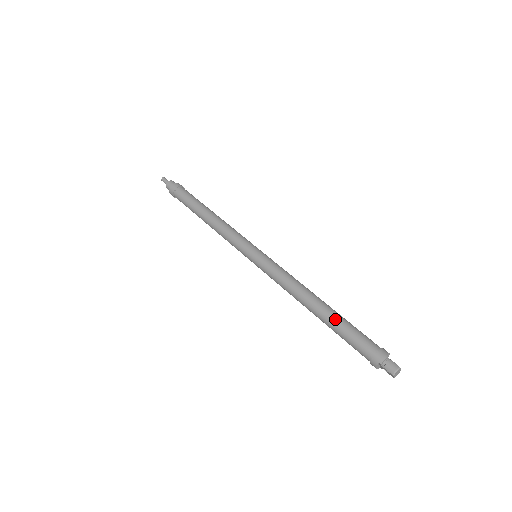
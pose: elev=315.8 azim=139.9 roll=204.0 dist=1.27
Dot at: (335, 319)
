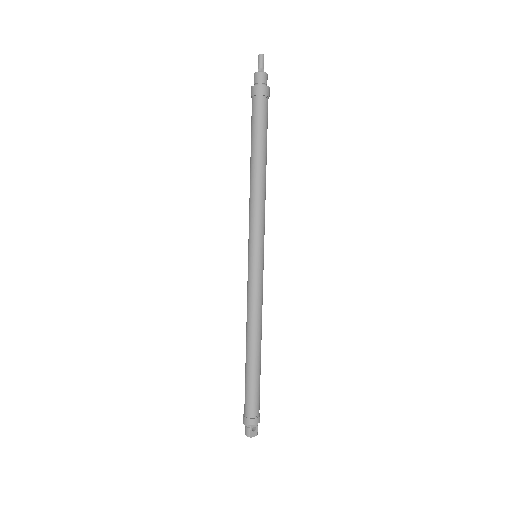
Dot at: (247, 371)
